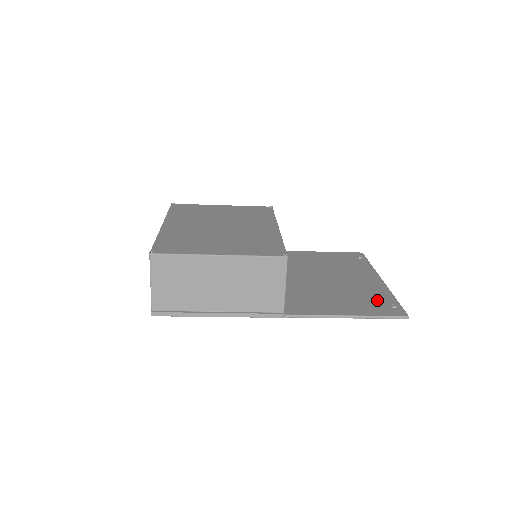
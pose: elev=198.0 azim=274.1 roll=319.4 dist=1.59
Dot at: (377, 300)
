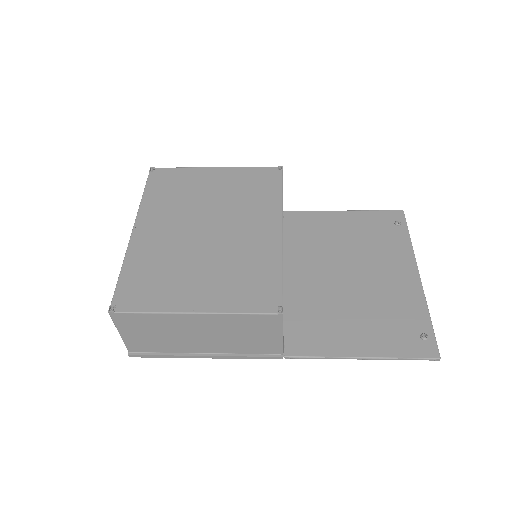
Dot at: (405, 323)
